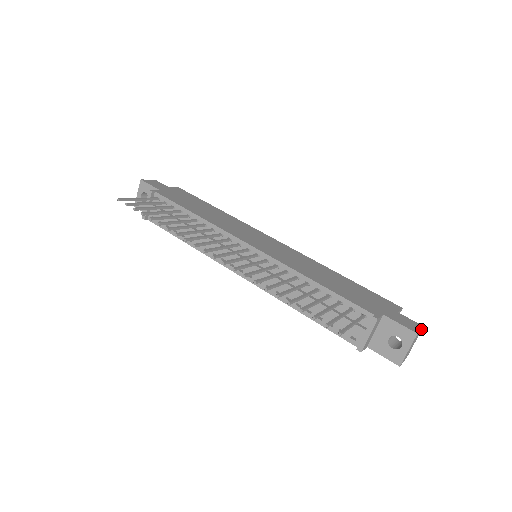
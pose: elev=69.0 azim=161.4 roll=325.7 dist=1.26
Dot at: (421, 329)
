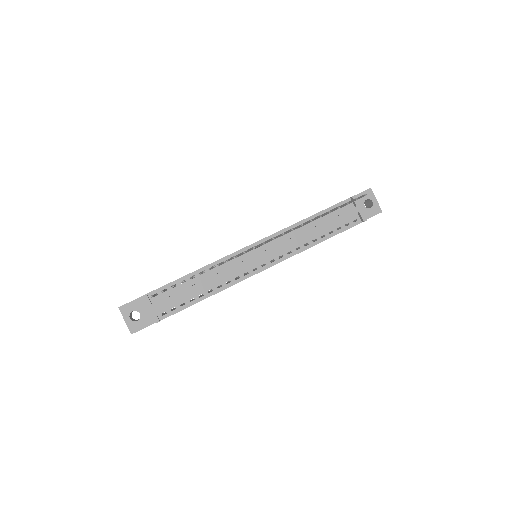
Dot at: occluded
